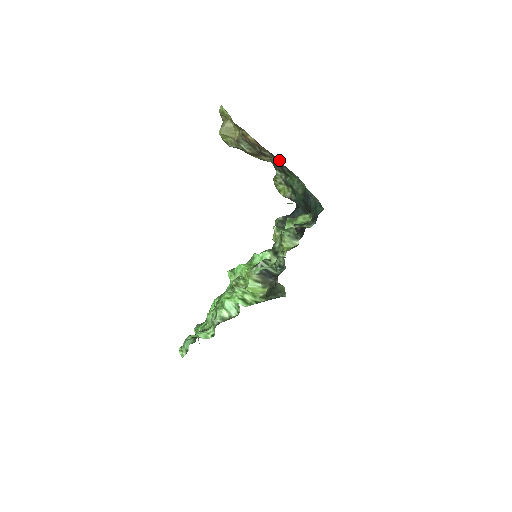
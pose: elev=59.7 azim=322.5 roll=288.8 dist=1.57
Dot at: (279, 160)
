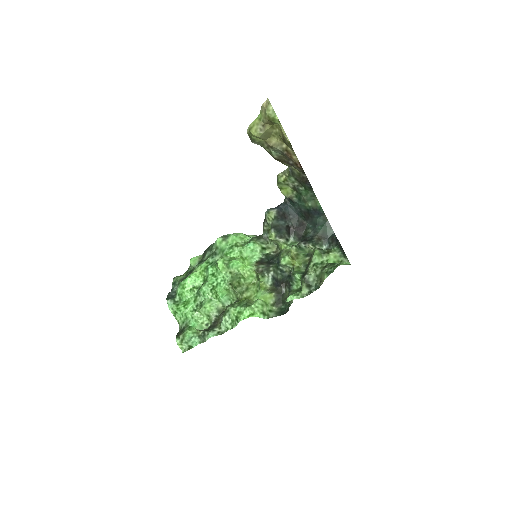
Dot at: (307, 178)
